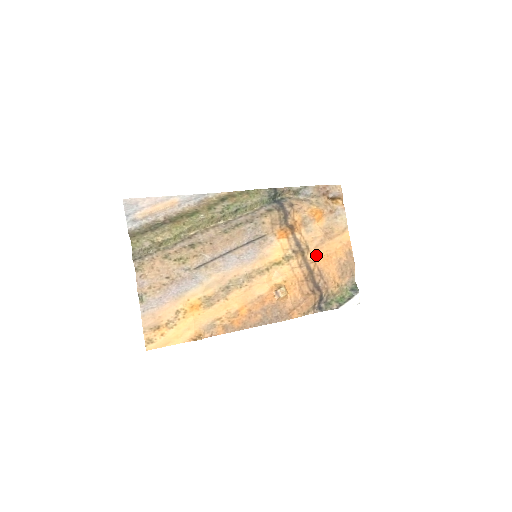
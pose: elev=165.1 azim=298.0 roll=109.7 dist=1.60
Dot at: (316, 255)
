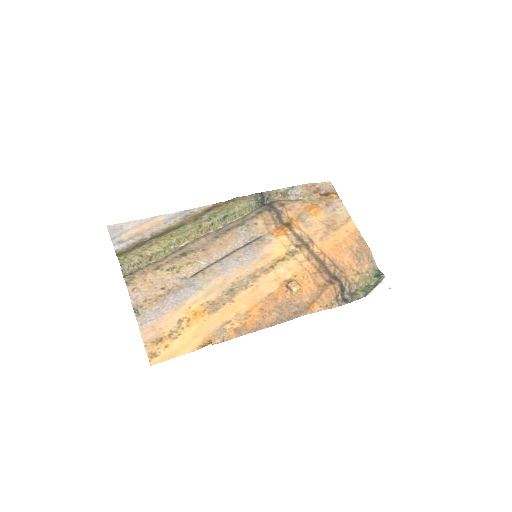
Dot at: (323, 247)
